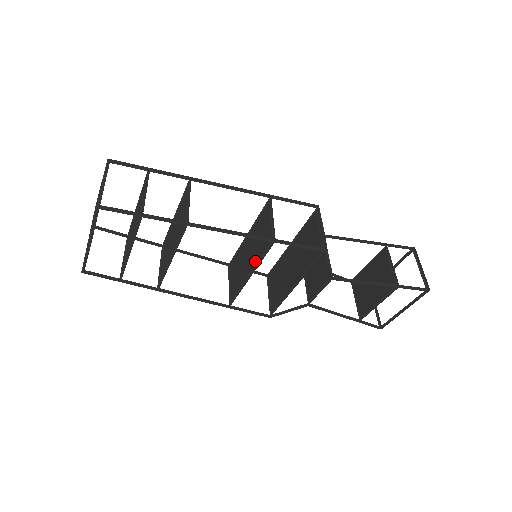
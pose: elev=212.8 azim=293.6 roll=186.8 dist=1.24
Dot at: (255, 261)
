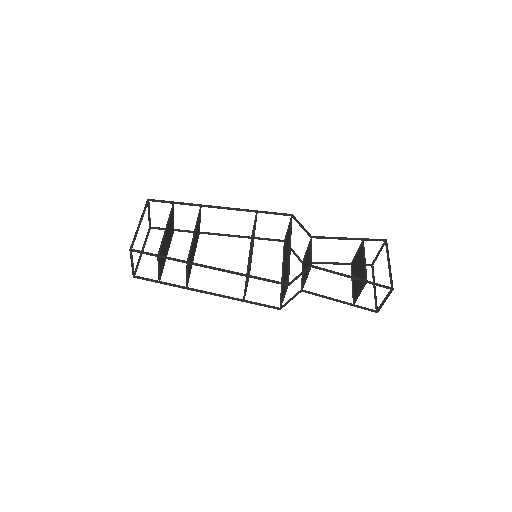
Dot at: occluded
